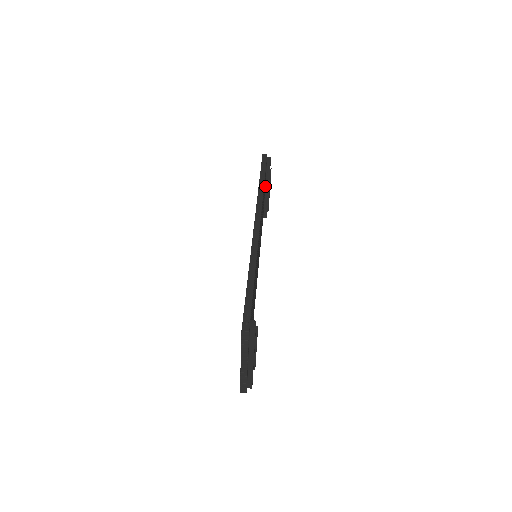
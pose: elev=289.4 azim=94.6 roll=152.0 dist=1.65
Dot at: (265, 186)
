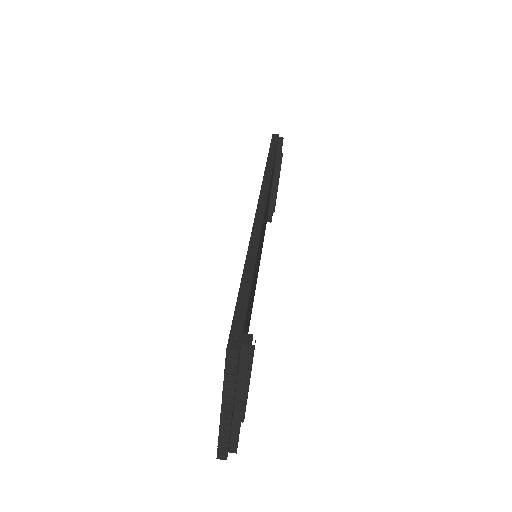
Dot at: (273, 177)
